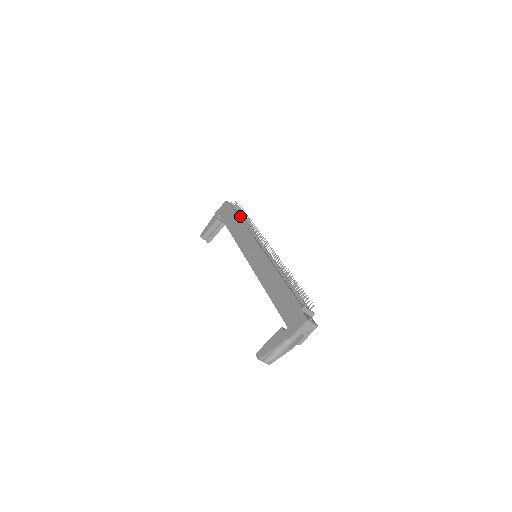
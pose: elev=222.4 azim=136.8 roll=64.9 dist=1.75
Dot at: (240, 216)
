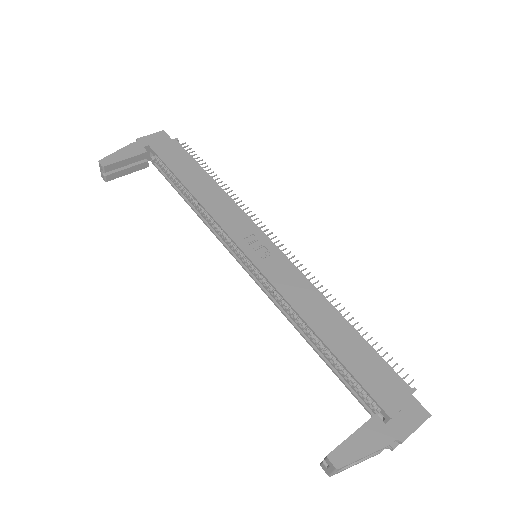
Dot at: occluded
